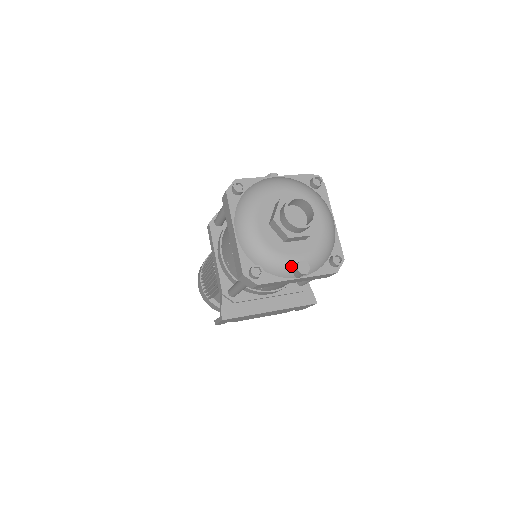
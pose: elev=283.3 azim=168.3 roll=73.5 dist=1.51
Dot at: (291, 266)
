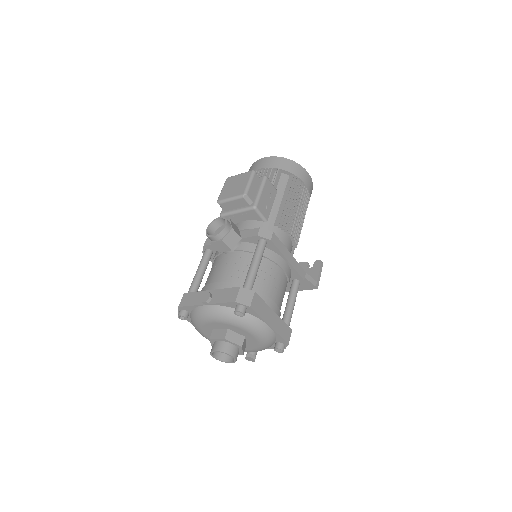
Dot at: occluded
